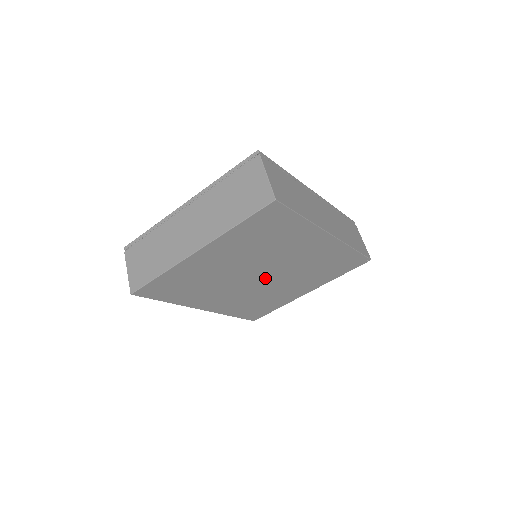
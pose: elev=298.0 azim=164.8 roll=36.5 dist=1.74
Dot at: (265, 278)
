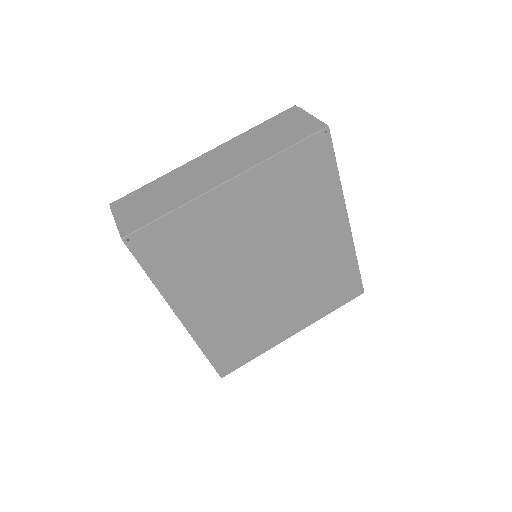
Dot at: (267, 279)
